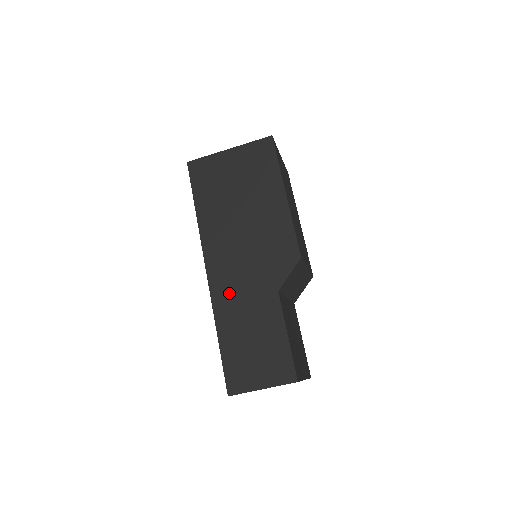
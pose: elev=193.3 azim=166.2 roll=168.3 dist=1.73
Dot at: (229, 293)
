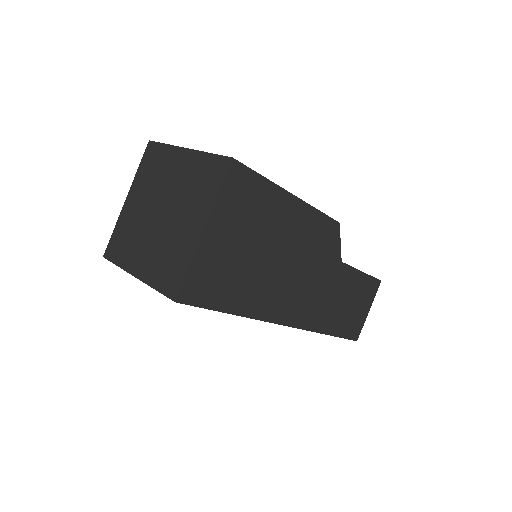
Dot at: (316, 310)
